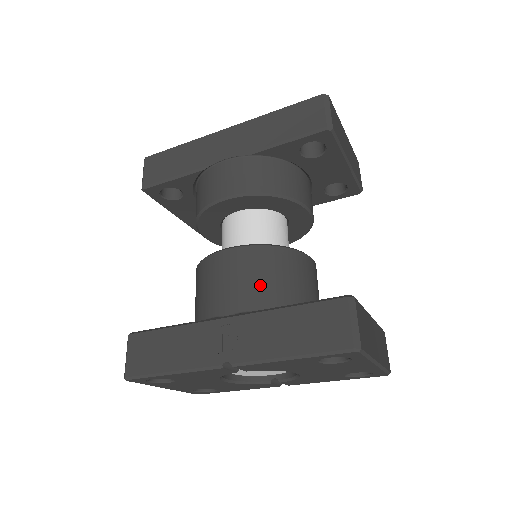
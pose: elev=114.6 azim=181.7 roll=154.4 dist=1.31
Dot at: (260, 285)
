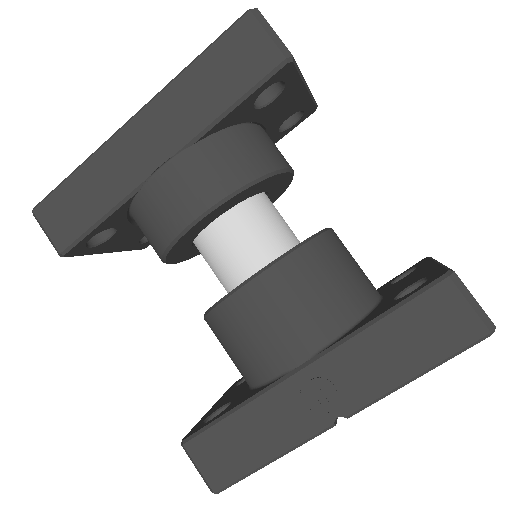
Dot at: (316, 307)
